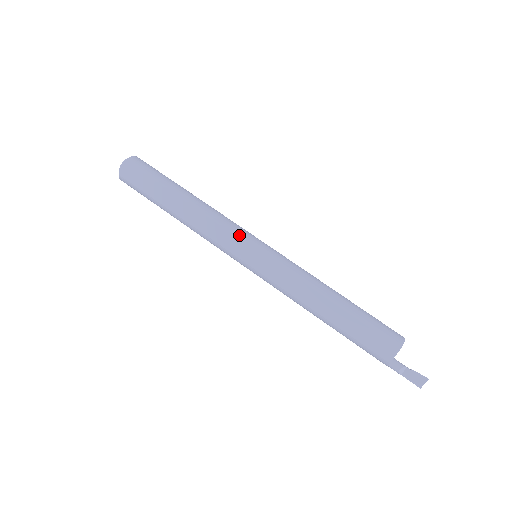
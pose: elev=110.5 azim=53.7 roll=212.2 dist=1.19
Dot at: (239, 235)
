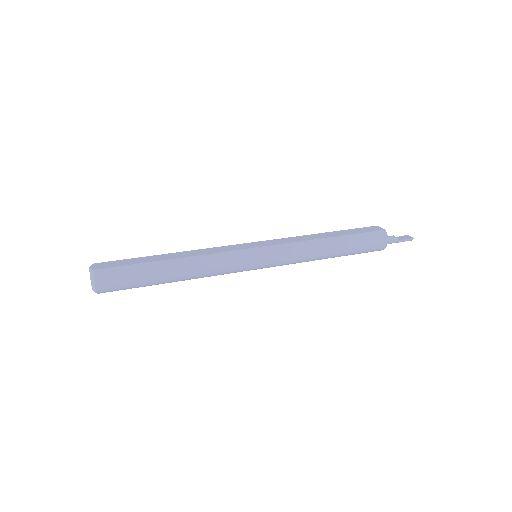
Dot at: occluded
